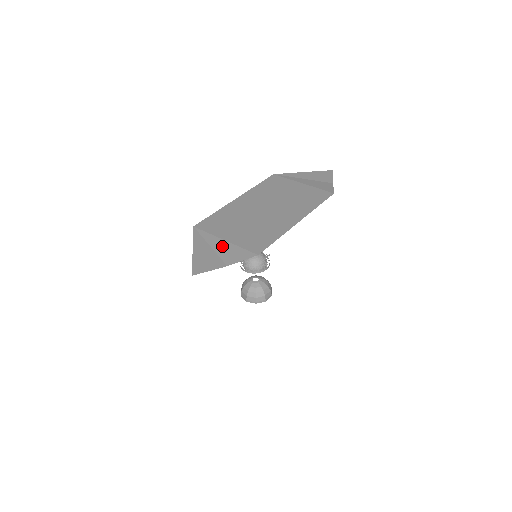
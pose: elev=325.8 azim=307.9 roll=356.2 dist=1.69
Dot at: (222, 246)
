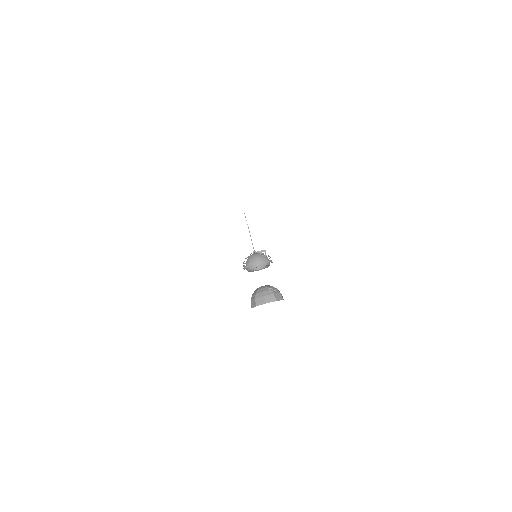
Dot at: occluded
